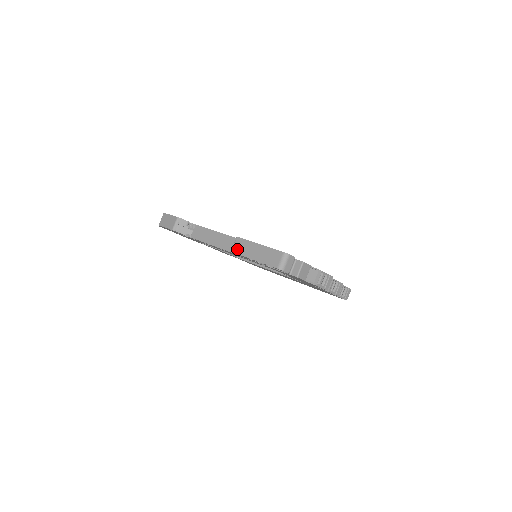
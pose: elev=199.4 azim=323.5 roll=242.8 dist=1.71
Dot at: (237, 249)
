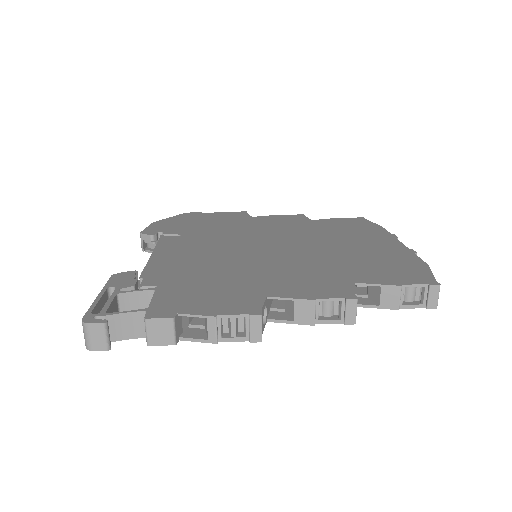
Dot at: occluded
